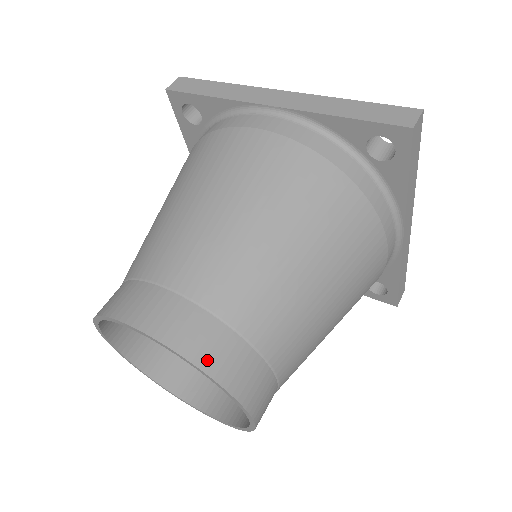
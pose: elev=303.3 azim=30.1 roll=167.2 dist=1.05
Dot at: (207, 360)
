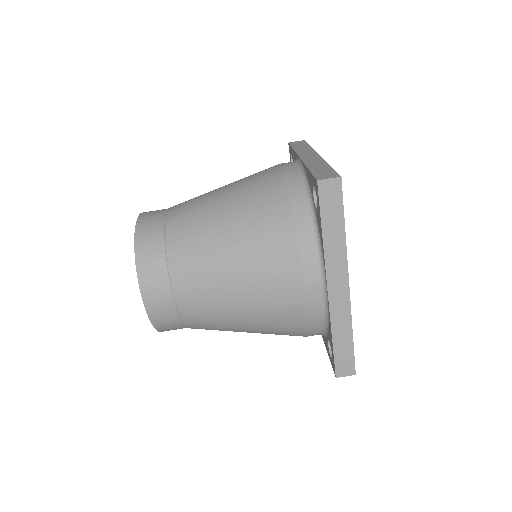
Dot at: (141, 243)
